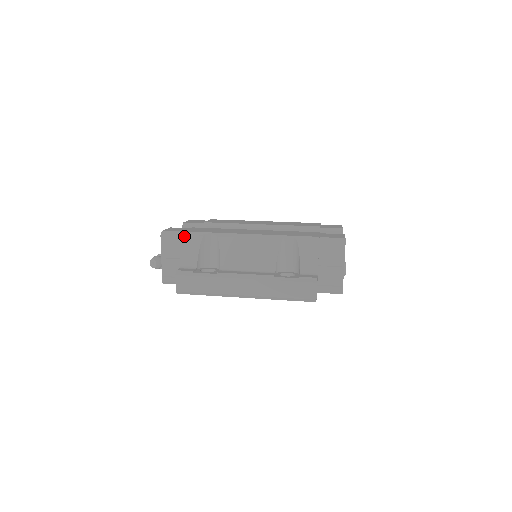
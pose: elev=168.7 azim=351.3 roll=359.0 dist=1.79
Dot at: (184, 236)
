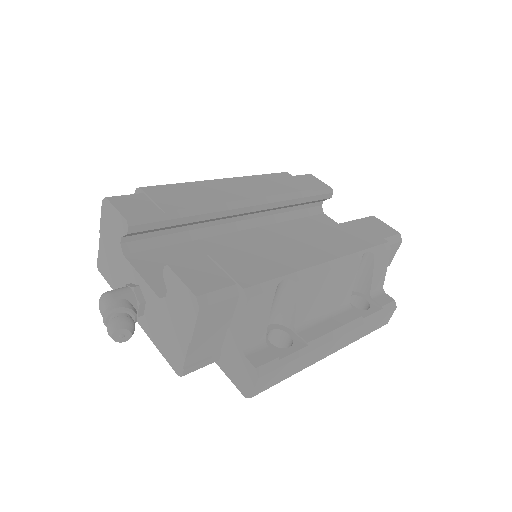
Dot at: (250, 299)
